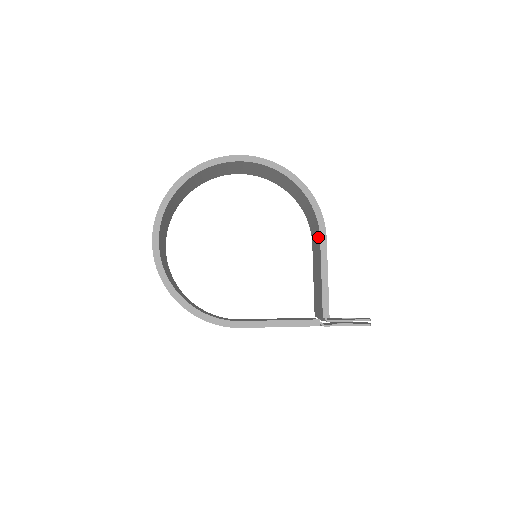
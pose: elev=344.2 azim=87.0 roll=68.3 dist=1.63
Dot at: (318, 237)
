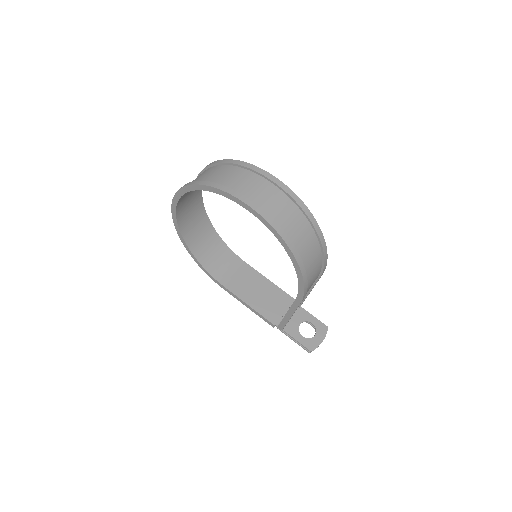
Dot at: occluded
